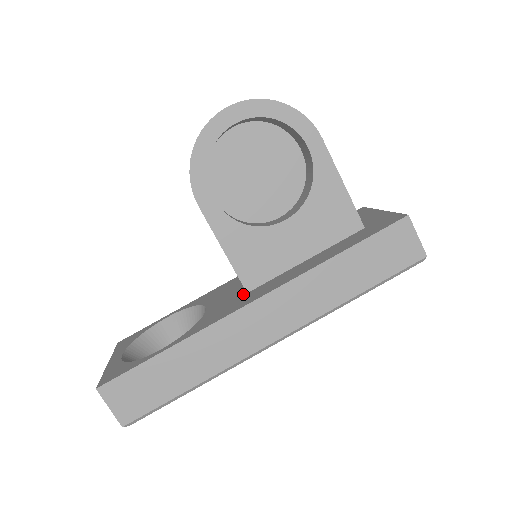
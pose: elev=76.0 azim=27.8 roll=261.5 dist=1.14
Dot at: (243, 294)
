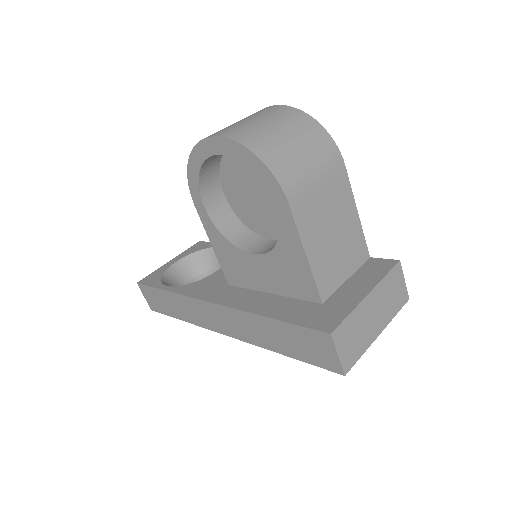
Dot at: (228, 283)
